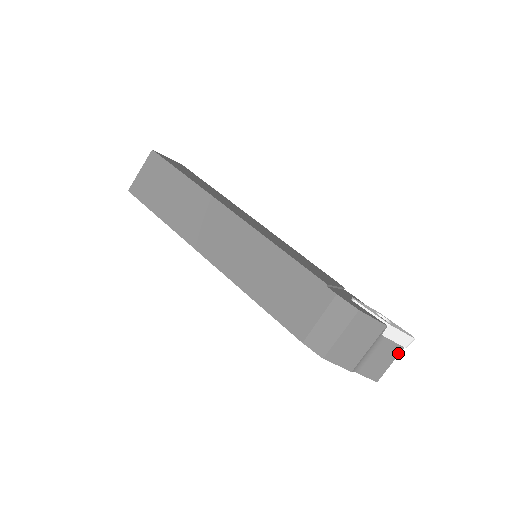
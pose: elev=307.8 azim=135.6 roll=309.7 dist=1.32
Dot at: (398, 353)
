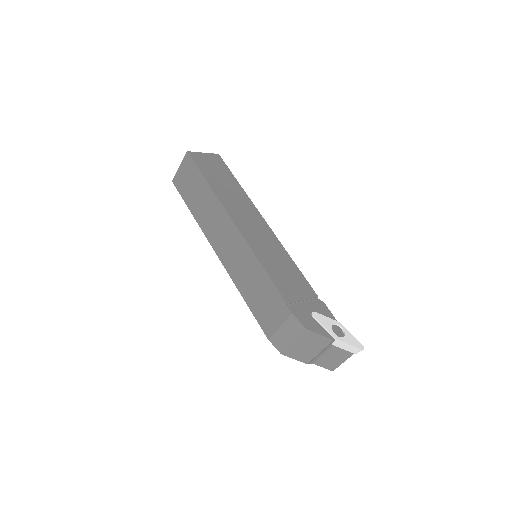
Dot at: (349, 356)
